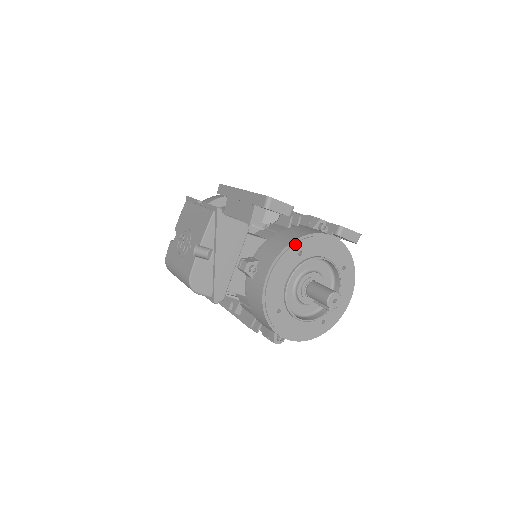
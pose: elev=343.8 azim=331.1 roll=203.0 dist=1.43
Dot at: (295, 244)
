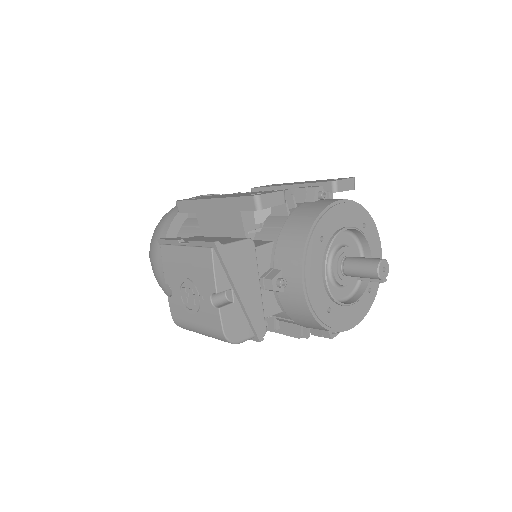
Dot at: (313, 233)
